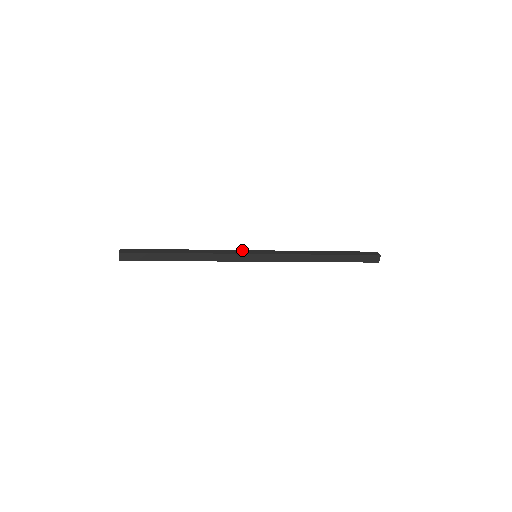
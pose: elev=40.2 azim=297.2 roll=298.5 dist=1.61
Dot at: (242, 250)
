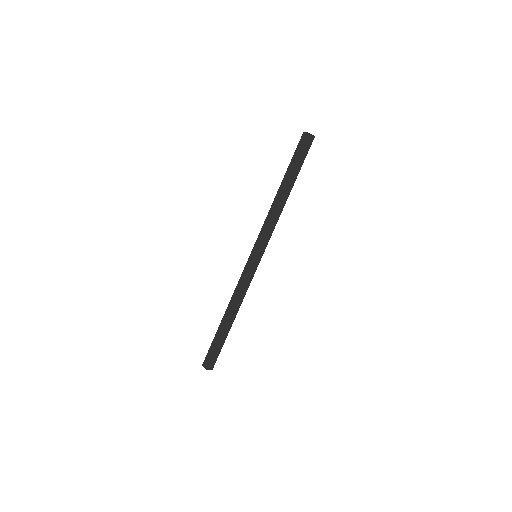
Dot at: (245, 266)
